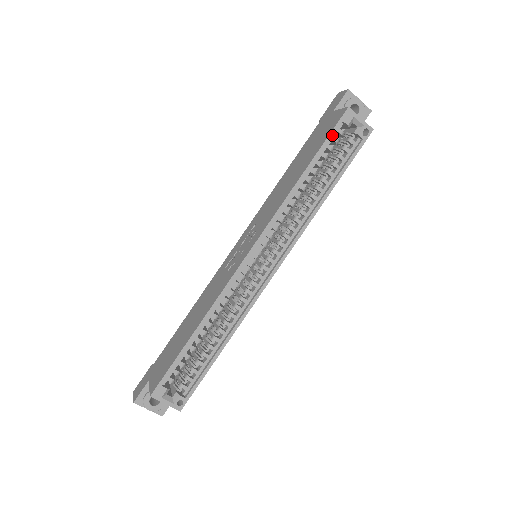
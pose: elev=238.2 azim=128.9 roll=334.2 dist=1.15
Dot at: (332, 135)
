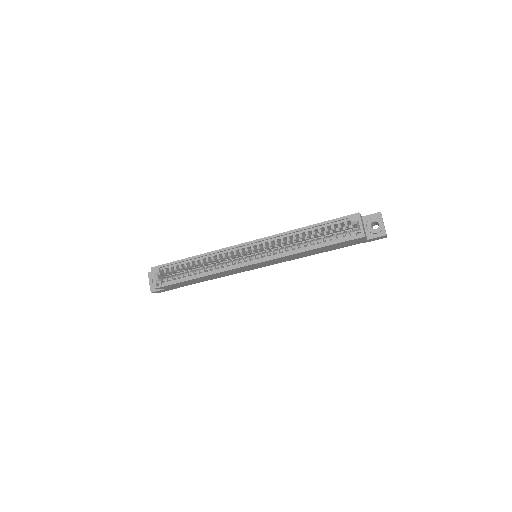
Dot at: (338, 220)
